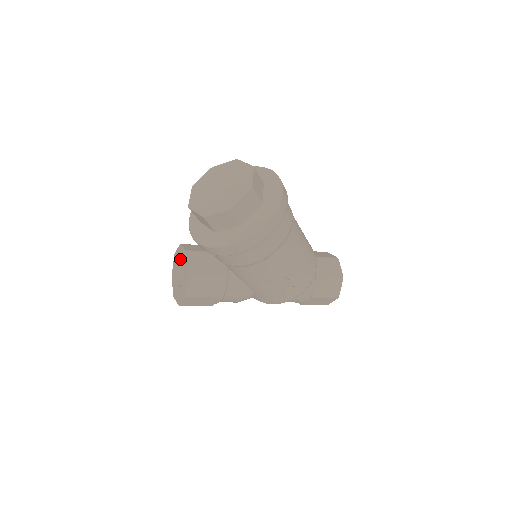
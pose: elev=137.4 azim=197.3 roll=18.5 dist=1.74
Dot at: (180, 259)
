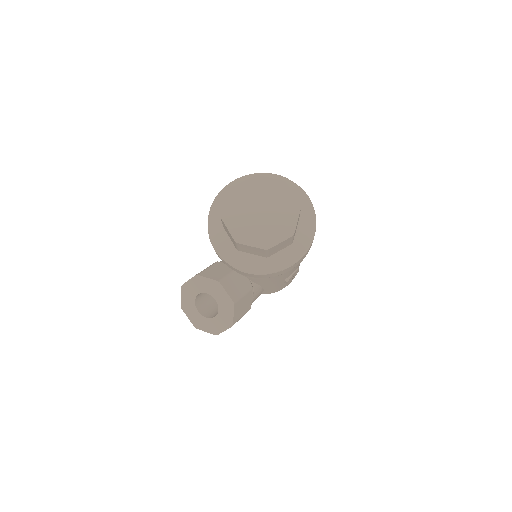
Dot at: (203, 290)
